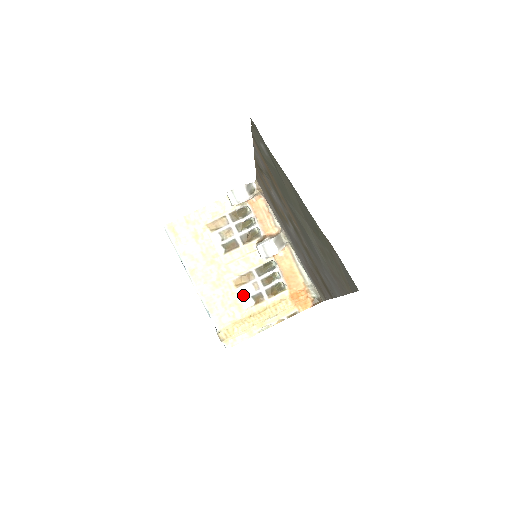
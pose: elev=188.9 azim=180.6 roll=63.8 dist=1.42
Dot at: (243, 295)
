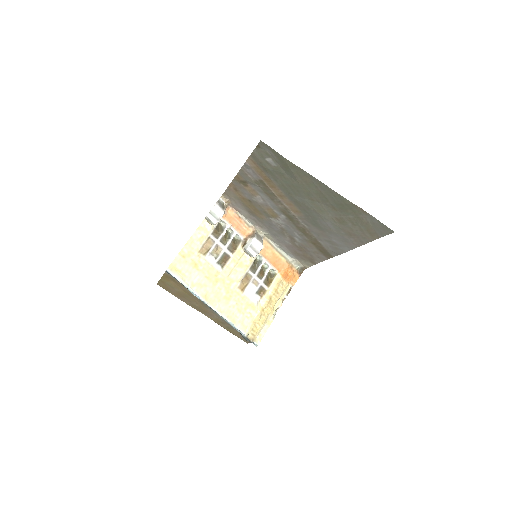
Dot at: (250, 295)
